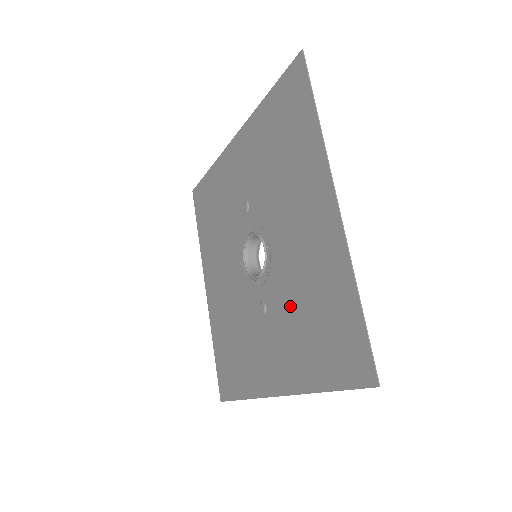
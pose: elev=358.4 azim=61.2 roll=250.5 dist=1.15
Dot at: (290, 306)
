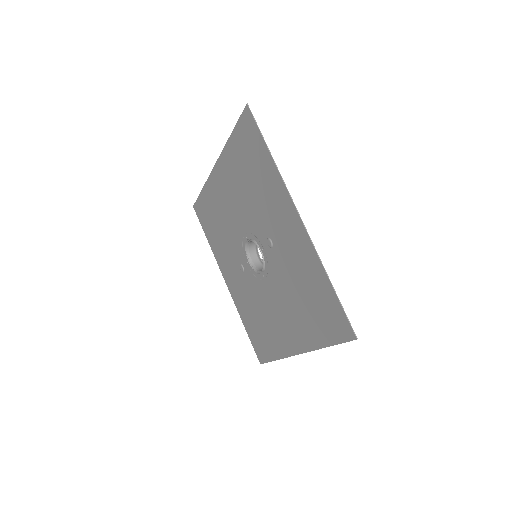
Dot at: (253, 301)
